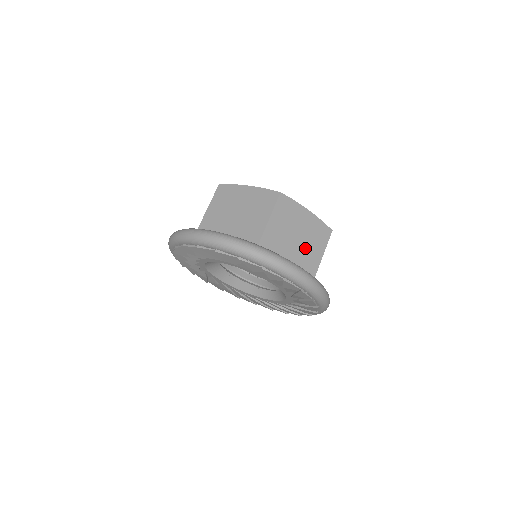
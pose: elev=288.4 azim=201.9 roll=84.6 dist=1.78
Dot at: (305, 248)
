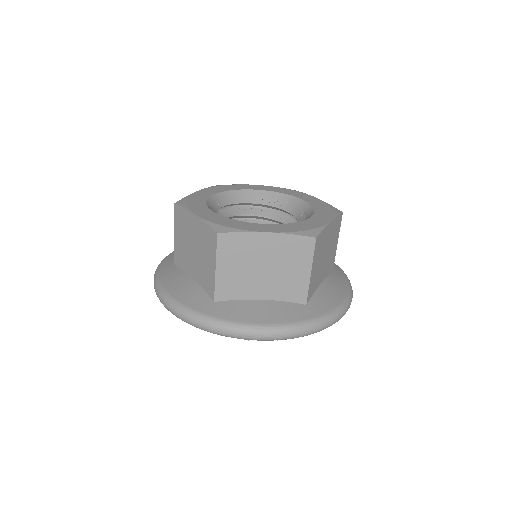
Dot at: (280, 277)
